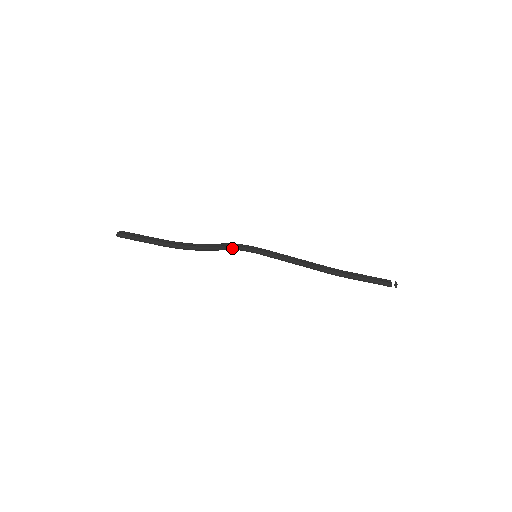
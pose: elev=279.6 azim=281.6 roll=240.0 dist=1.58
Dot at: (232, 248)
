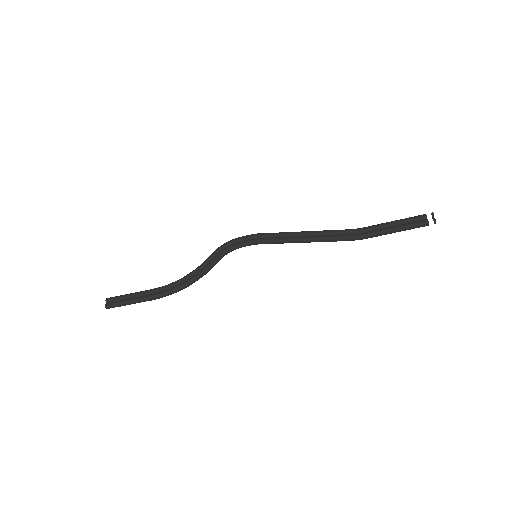
Dot at: (226, 254)
